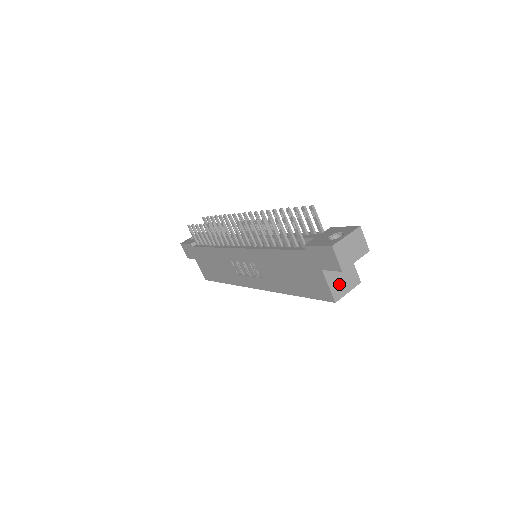
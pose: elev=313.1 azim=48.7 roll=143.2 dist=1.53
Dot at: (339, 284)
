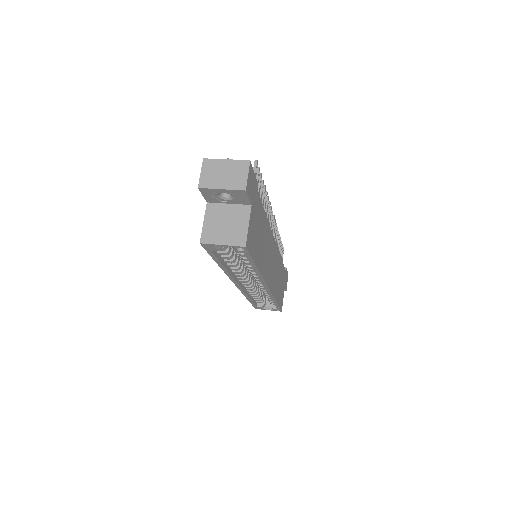
Dot at: (217, 229)
